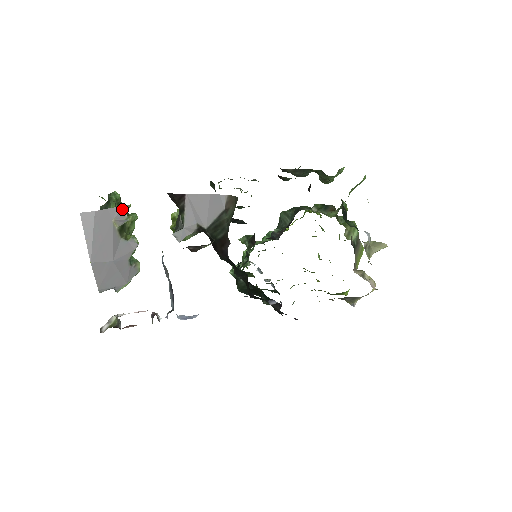
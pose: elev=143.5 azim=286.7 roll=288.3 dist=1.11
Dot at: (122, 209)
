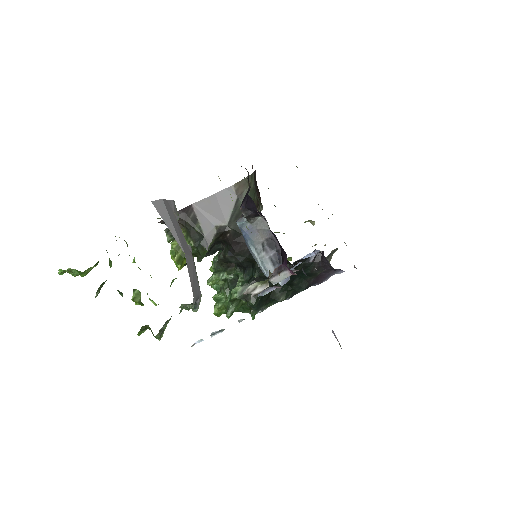
Dot at: (173, 203)
